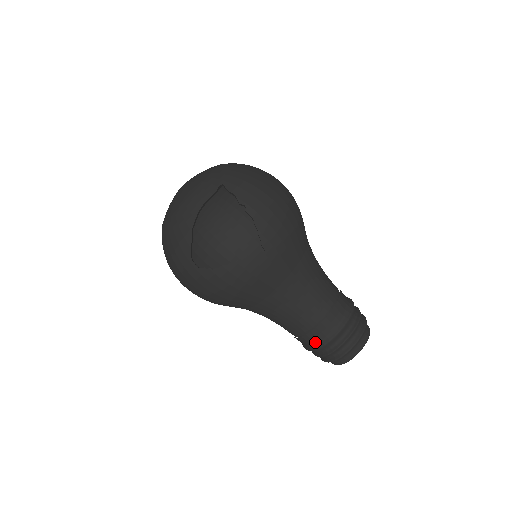
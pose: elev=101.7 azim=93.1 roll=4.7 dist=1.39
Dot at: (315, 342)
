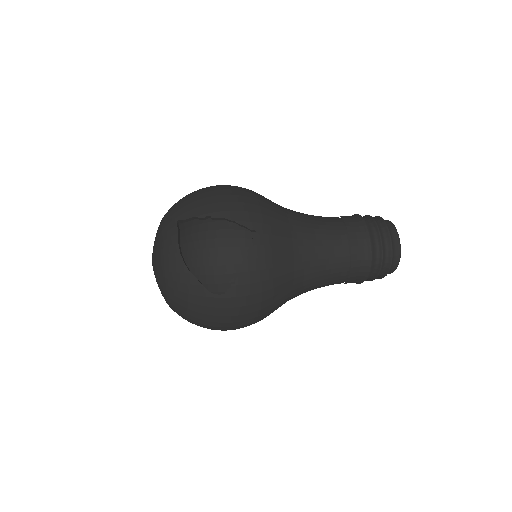
Dot at: (363, 266)
